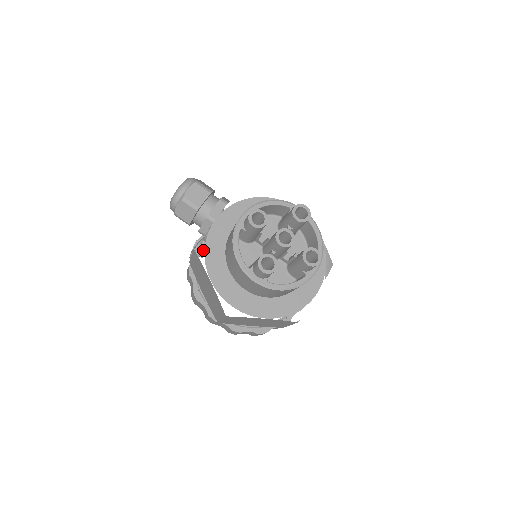
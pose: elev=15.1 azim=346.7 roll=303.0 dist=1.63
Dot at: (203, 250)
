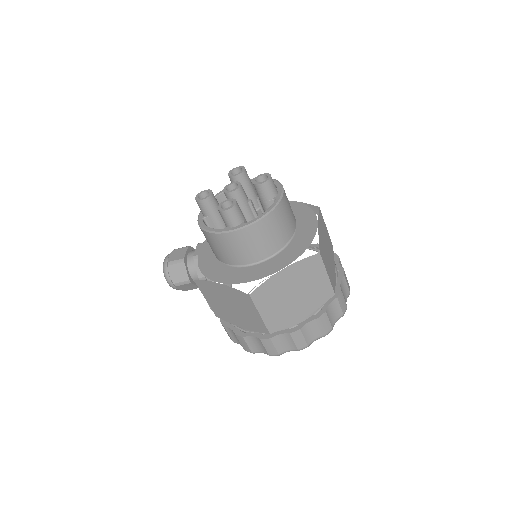
Dot at: occluded
